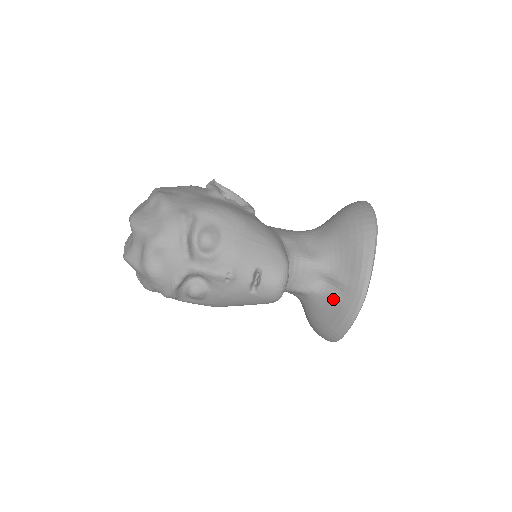
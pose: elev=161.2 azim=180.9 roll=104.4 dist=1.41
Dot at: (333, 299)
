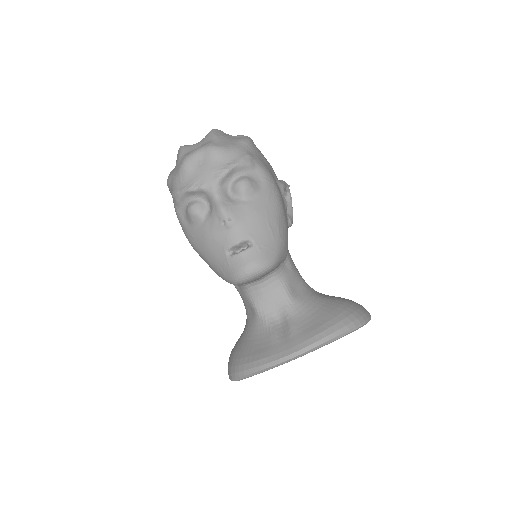
Dot at: (271, 337)
